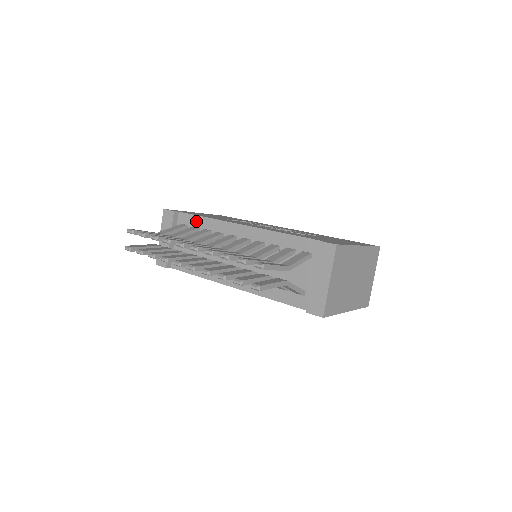
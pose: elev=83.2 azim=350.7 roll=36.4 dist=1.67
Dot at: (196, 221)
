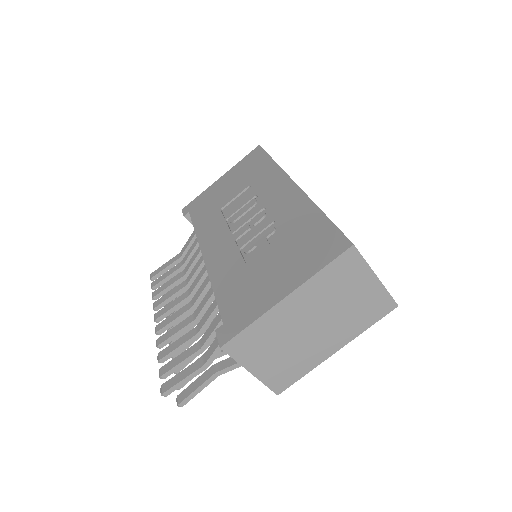
Dot at: occluded
